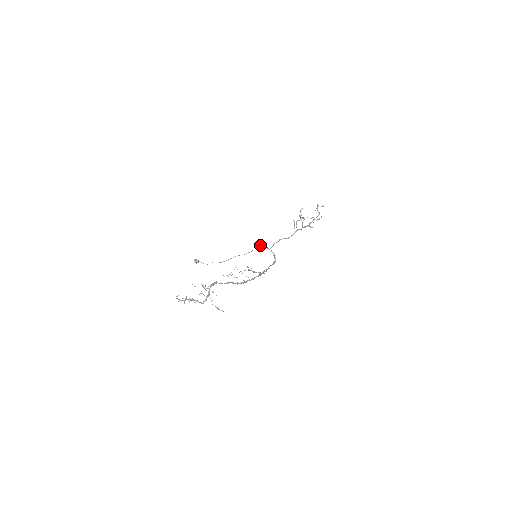
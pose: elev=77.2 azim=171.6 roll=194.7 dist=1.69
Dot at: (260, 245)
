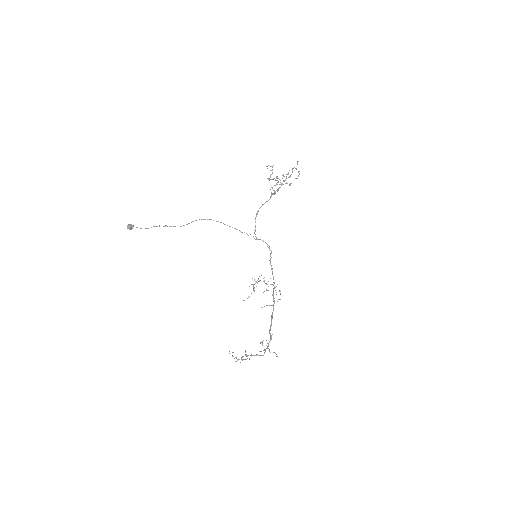
Dot at: occluded
